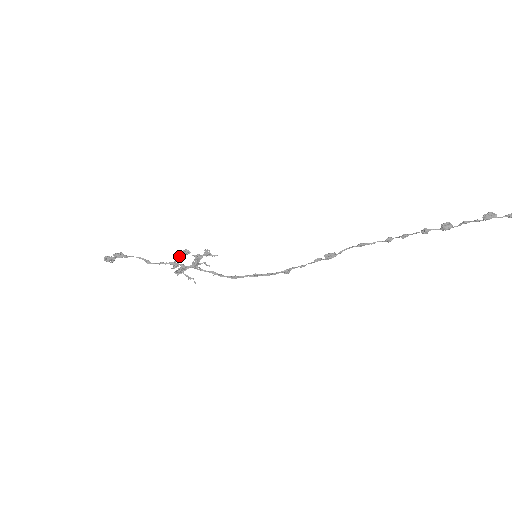
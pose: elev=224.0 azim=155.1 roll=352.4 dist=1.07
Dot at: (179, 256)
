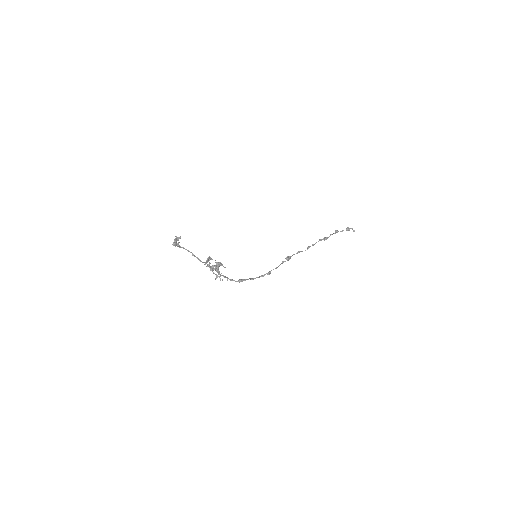
Dot at: (208, 260)
